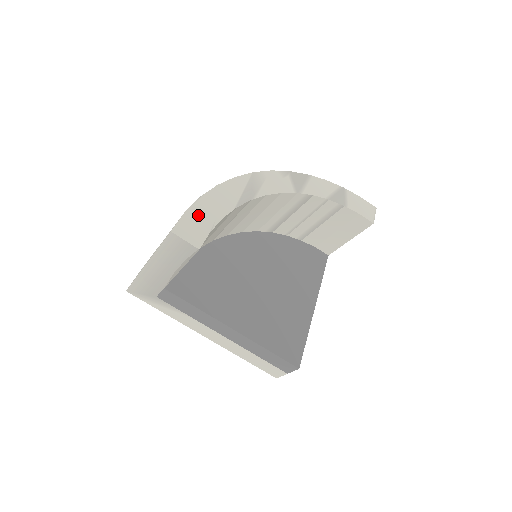
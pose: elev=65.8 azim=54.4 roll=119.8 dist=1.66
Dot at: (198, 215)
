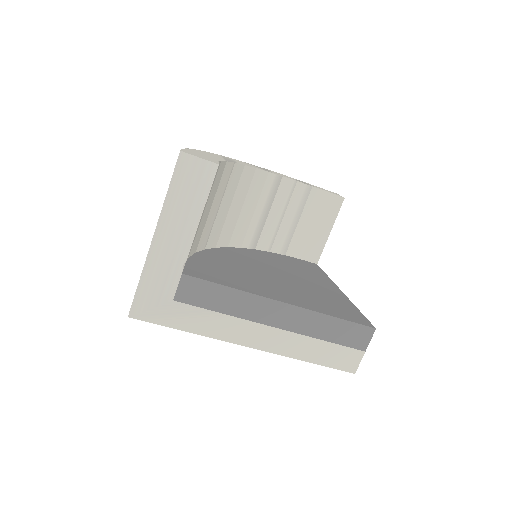
Dot at: (197, 153)
